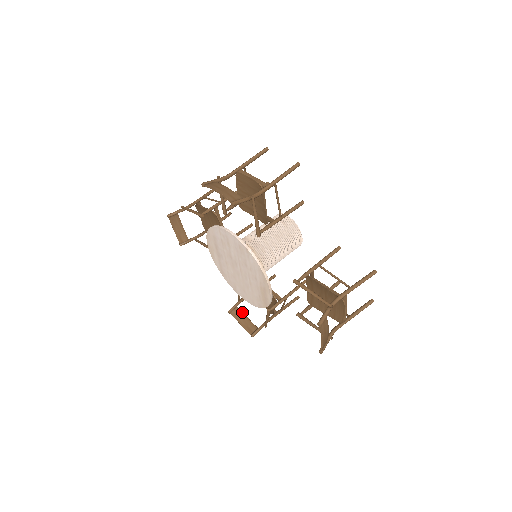
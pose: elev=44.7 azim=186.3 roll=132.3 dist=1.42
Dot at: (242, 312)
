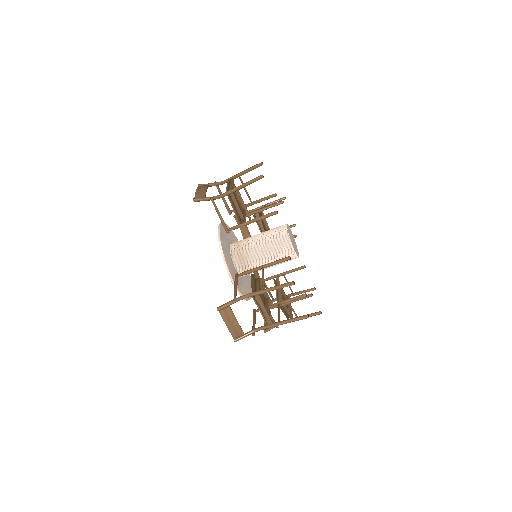
Dot at: occluded
